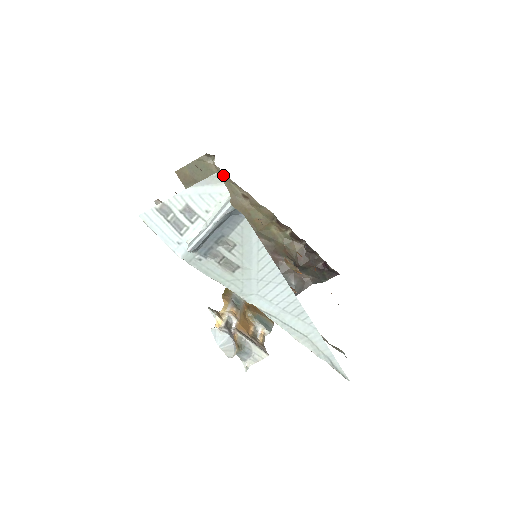
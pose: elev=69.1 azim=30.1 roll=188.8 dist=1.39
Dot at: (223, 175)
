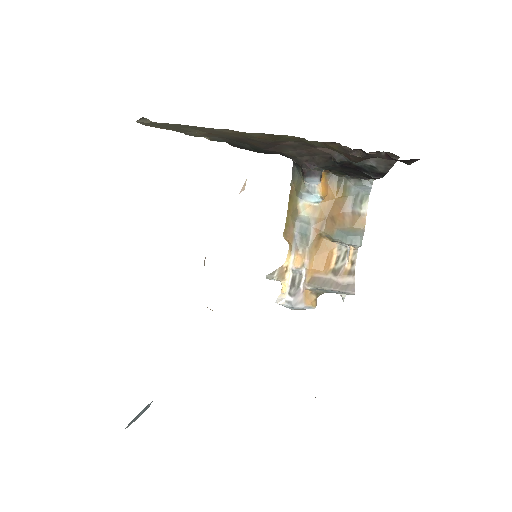
Dot at: occluded
